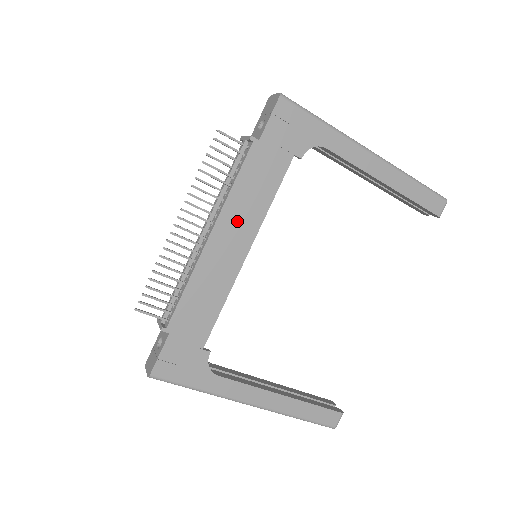
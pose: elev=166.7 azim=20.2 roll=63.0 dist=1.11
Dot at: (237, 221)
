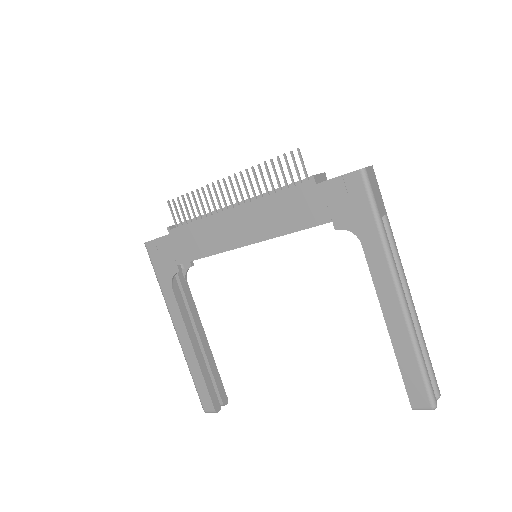
Dot at: (256, 219)
